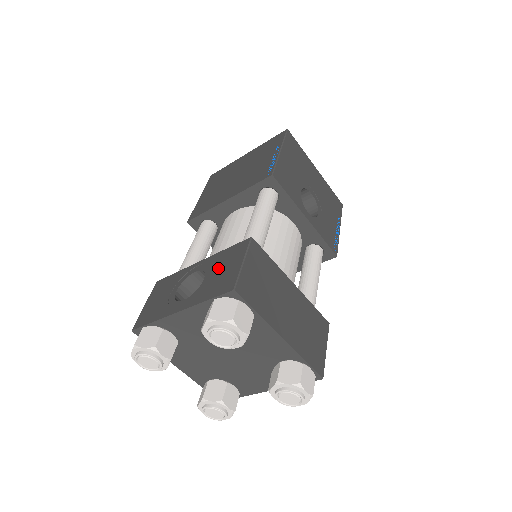
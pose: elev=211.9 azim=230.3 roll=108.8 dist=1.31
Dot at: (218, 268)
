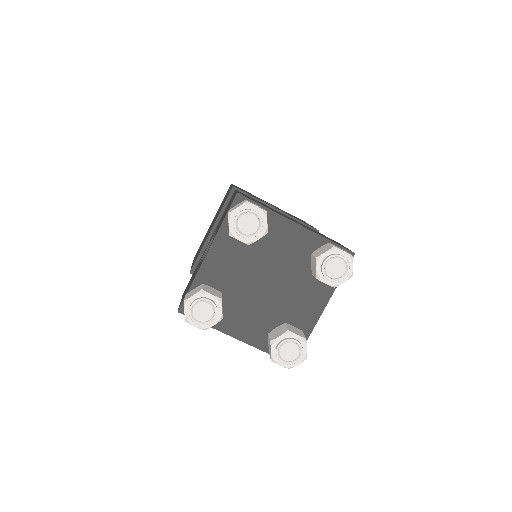
Dot at: (222, 217)
